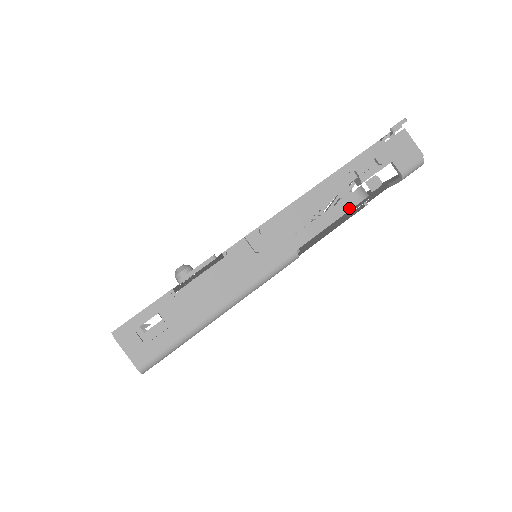
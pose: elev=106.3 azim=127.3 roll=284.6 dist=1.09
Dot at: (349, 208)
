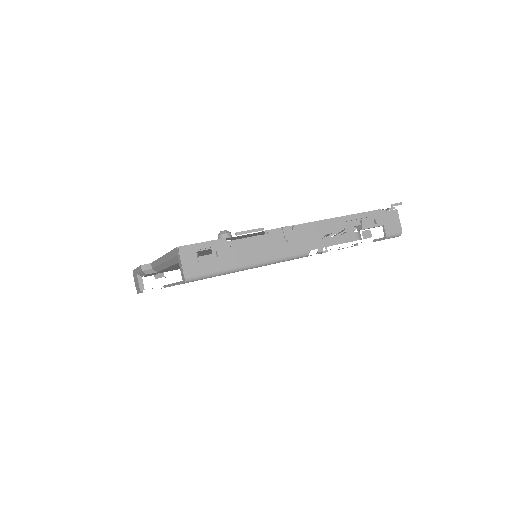
Dot at: (349, 240)
